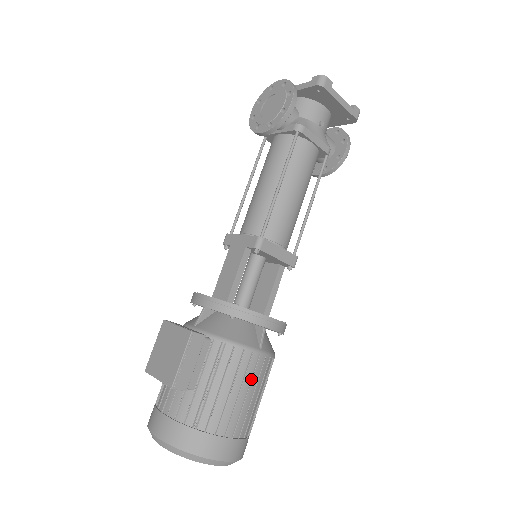
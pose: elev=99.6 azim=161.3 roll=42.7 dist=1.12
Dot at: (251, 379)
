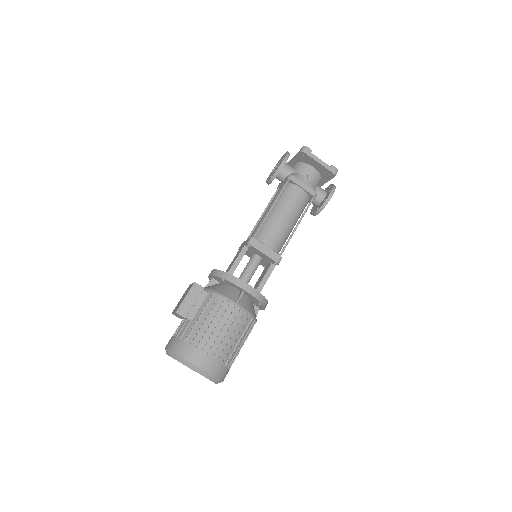
Dot at: (227, 320)
